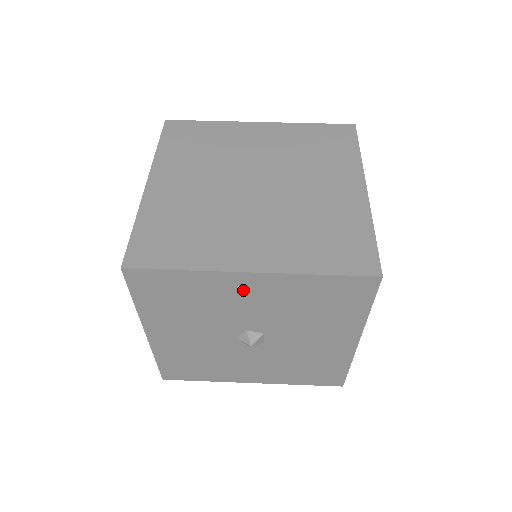
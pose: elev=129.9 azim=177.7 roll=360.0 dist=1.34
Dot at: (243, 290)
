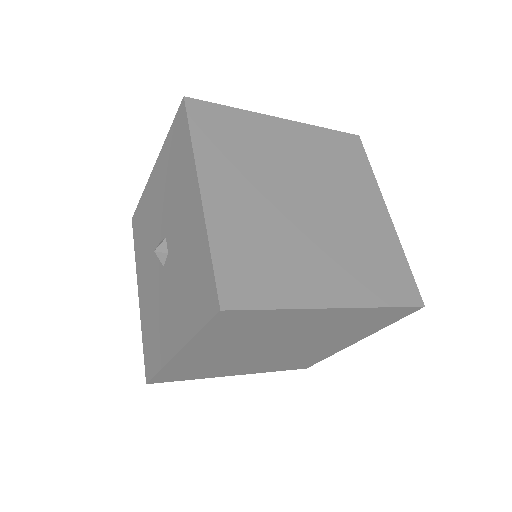
Dot at: (154, 190)
